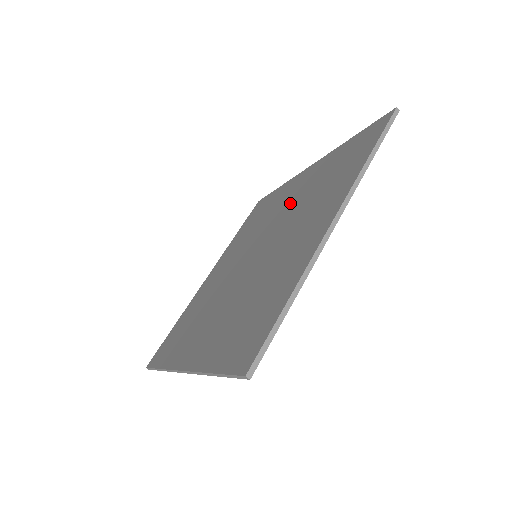
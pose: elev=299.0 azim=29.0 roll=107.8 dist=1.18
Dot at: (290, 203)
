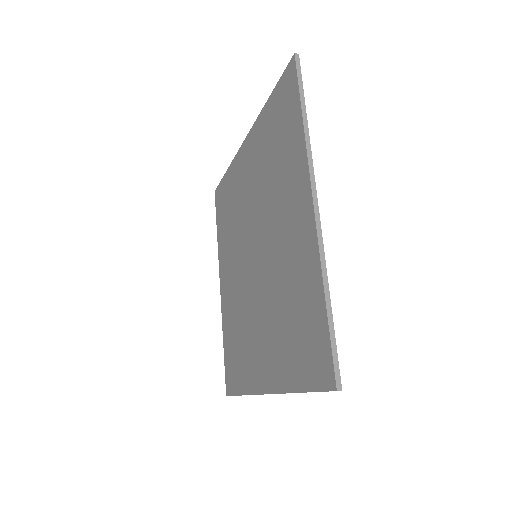
Dot at: (252, 190)
